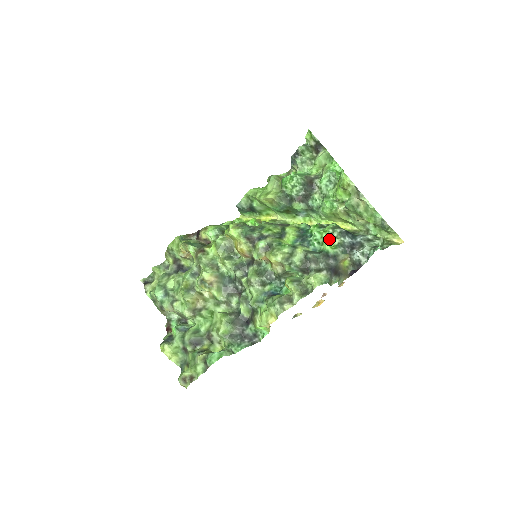
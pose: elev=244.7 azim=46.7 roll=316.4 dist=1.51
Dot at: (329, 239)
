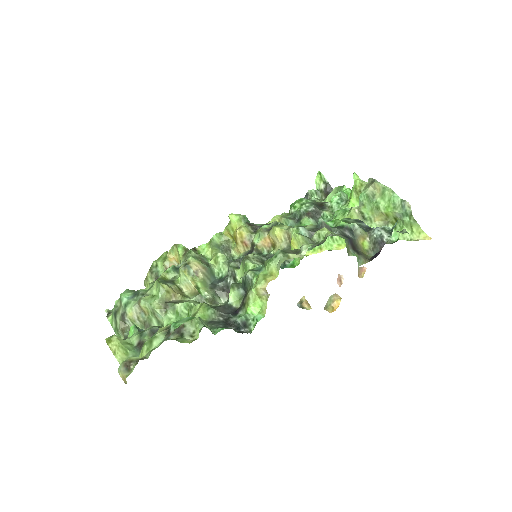
Dot at: occluded
